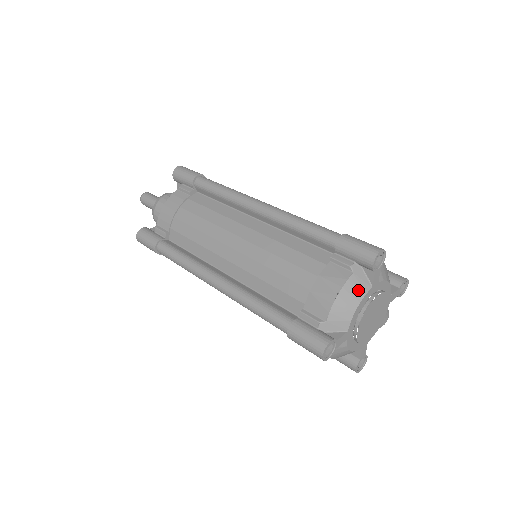
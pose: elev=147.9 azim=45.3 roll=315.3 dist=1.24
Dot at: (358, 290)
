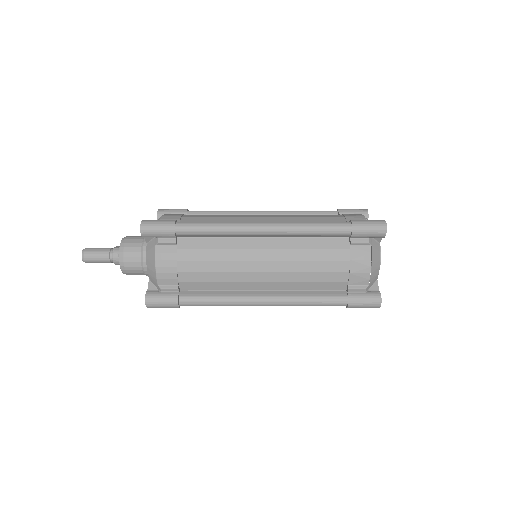
Dot at: occluded
